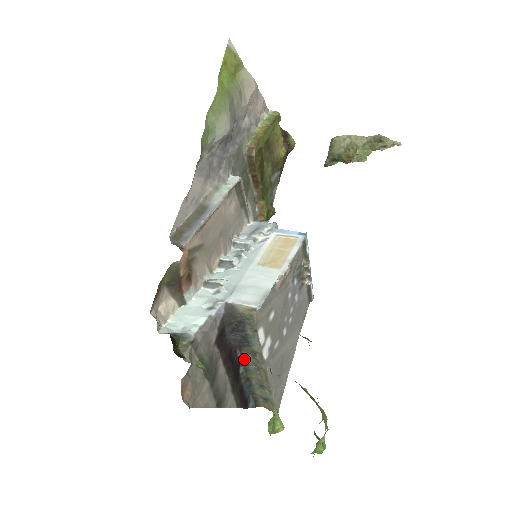
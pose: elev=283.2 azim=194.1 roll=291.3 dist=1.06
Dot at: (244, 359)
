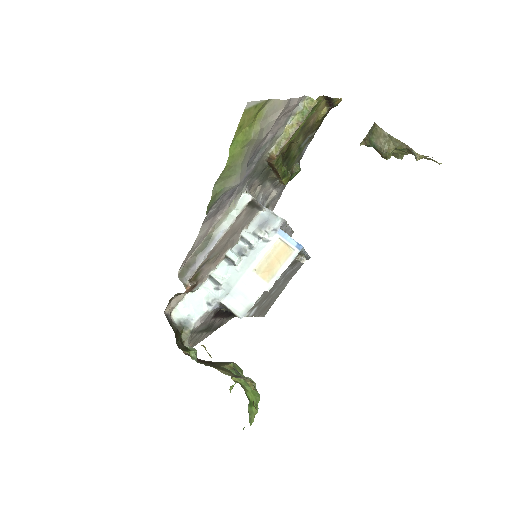
Dot at: occluded
